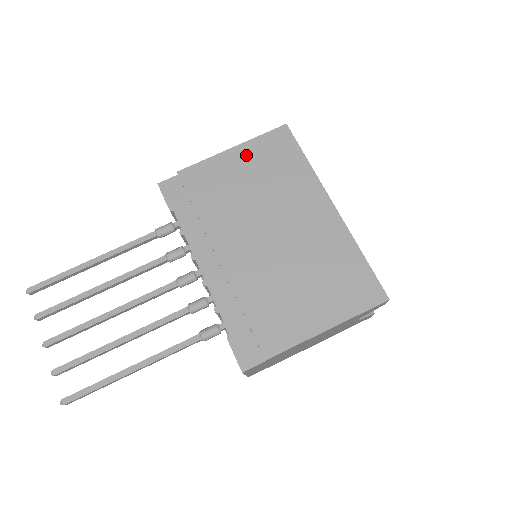
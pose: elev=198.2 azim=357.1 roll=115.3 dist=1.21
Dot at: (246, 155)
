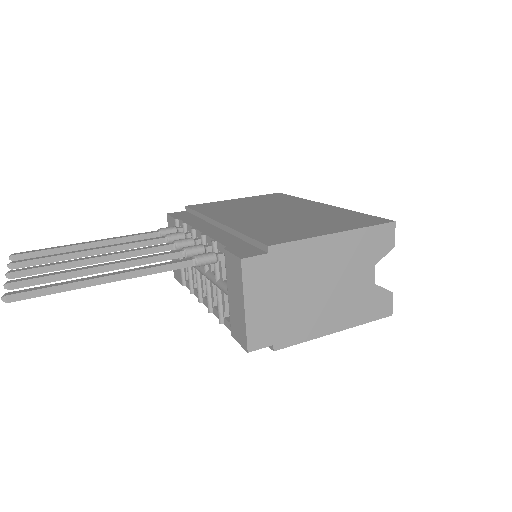
Dot at: (246, 199)
